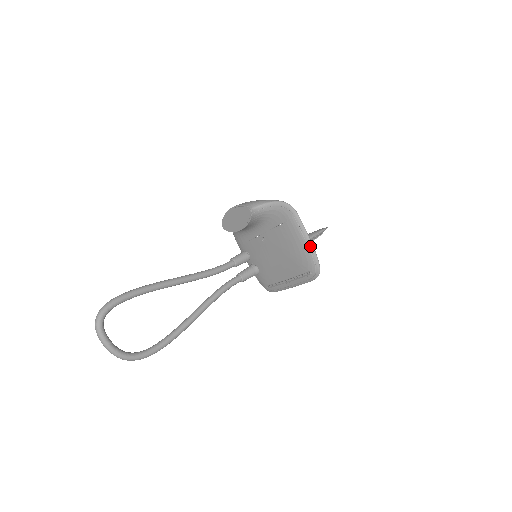
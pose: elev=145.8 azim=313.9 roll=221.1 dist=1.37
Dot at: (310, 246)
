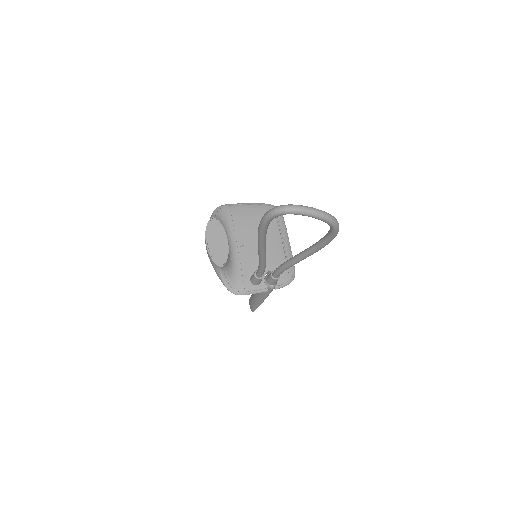
Dot at: (254, 203)
